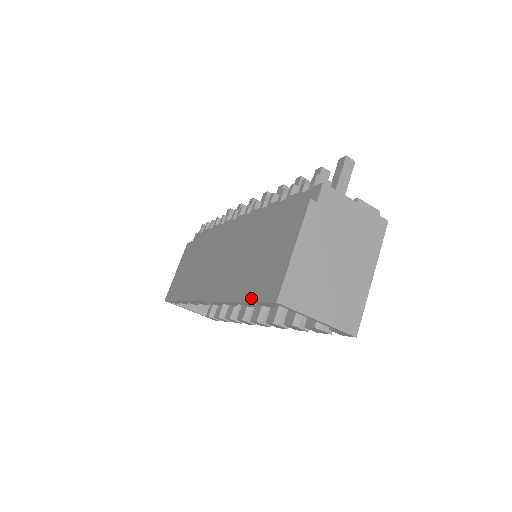
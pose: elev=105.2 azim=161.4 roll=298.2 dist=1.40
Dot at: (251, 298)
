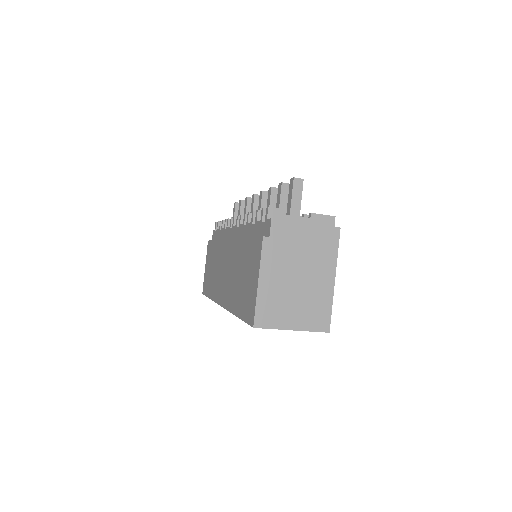
Dot at: (242, 317)
